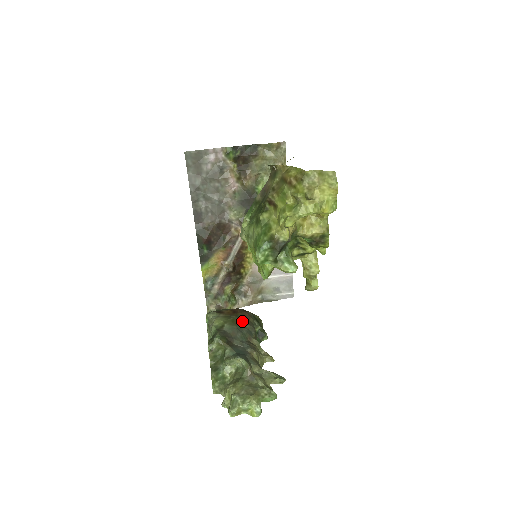
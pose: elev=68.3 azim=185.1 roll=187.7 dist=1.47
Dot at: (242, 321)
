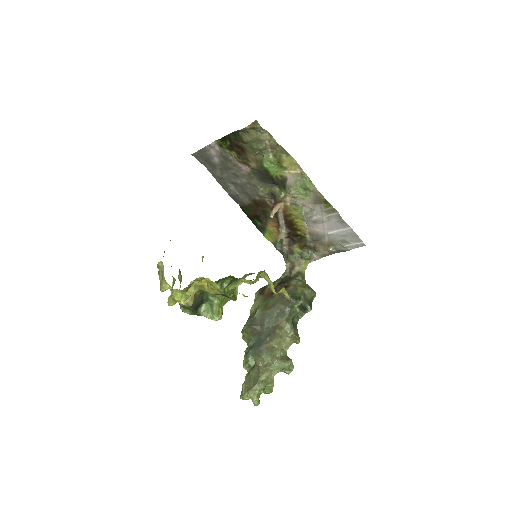
Dot at: (276, 302)
